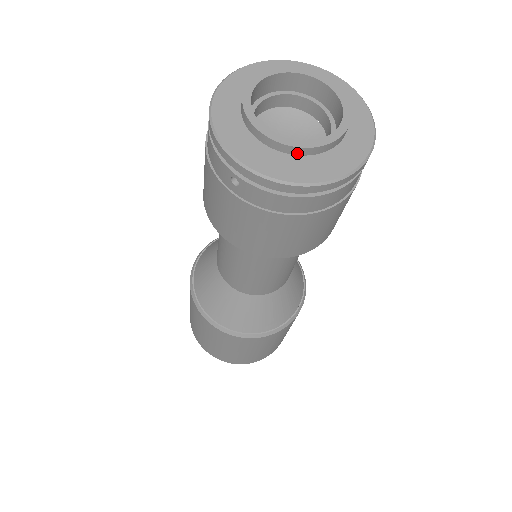
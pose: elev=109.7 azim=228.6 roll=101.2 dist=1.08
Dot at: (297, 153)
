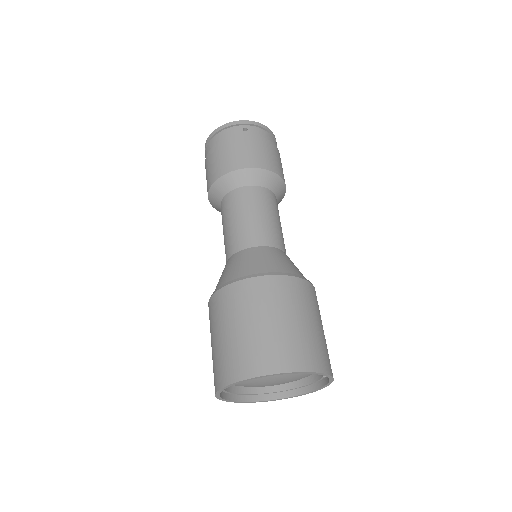
Dot at: occluded
